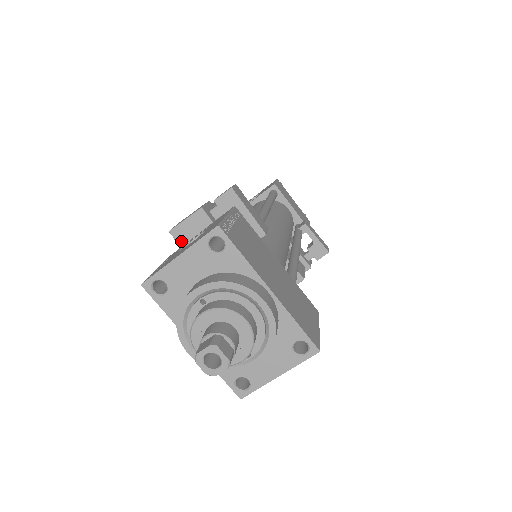
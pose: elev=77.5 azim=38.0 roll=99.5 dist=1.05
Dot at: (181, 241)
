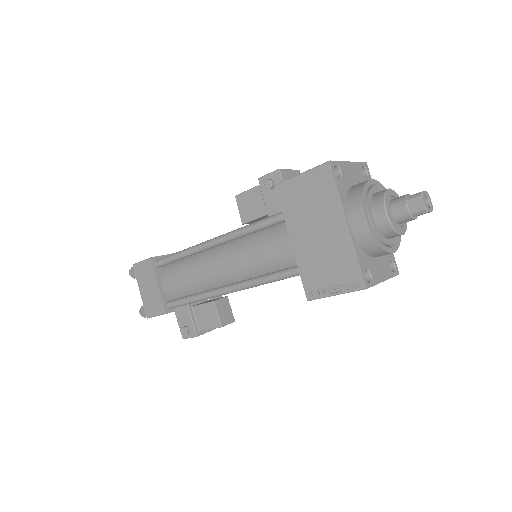
Dot at: occluded
